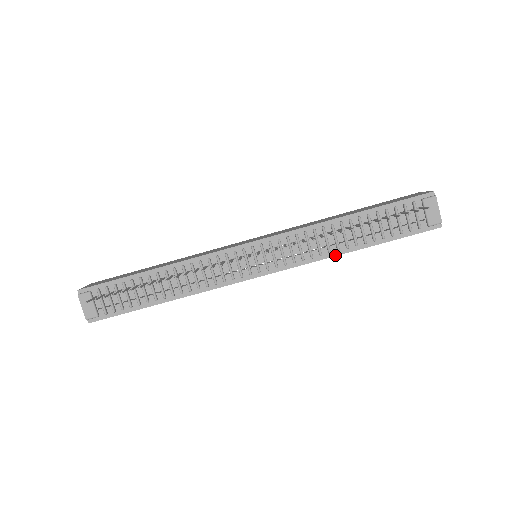
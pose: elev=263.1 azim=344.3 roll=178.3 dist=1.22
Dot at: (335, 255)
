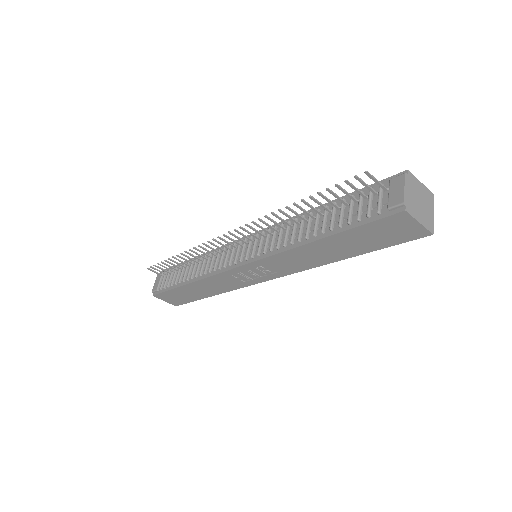
Dot at: (295, 246)
